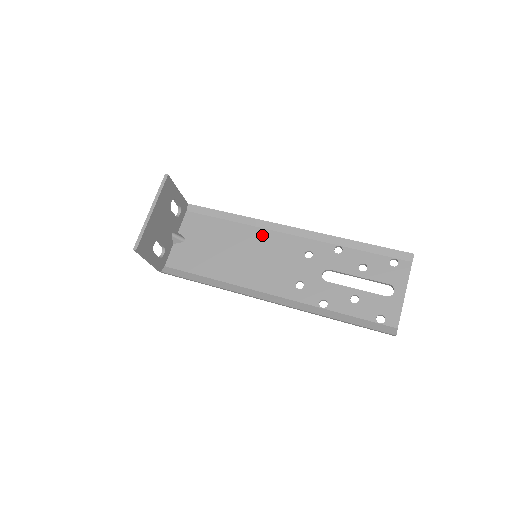
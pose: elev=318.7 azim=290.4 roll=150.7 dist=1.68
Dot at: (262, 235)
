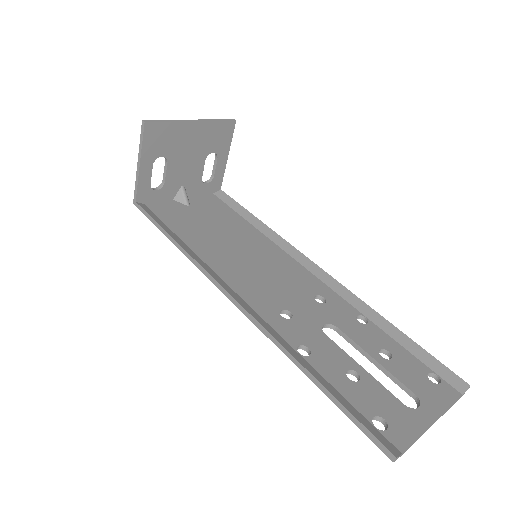
Dot at: (277, 253)
